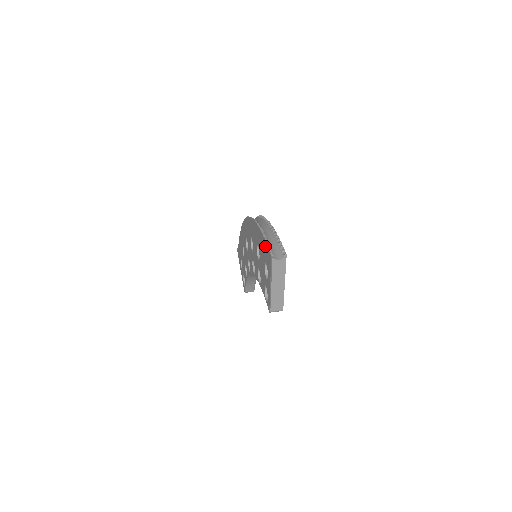
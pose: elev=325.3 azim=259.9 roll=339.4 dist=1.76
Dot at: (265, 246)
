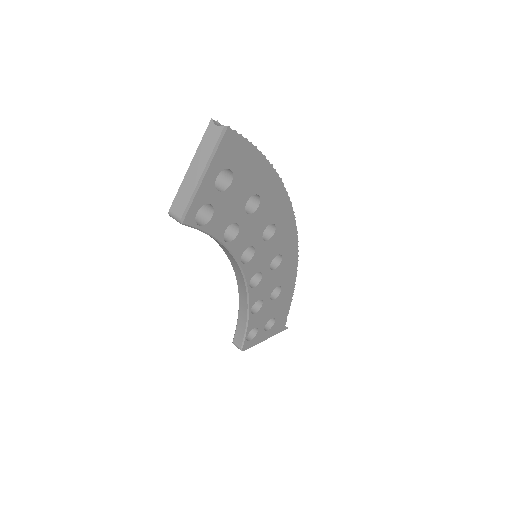
Dot at: occluded
